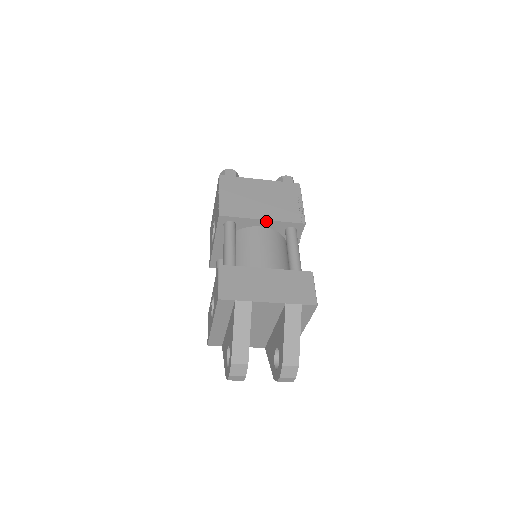
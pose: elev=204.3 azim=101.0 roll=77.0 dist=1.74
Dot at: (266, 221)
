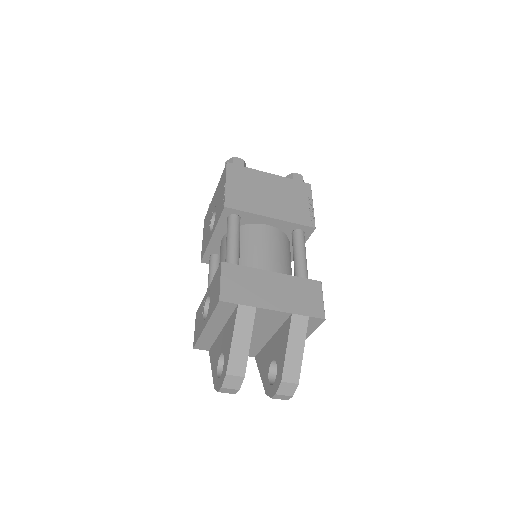
Dot at: (274, 220)
